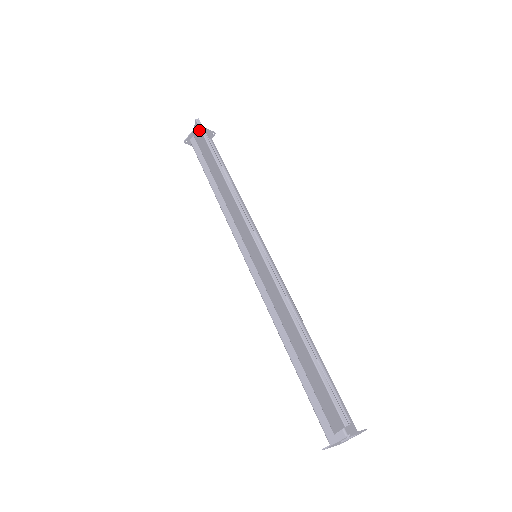
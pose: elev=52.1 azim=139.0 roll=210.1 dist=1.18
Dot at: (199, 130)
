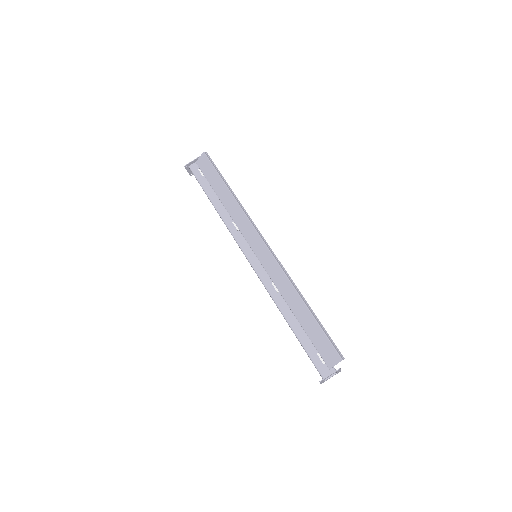
Dot at: (207, 160)
